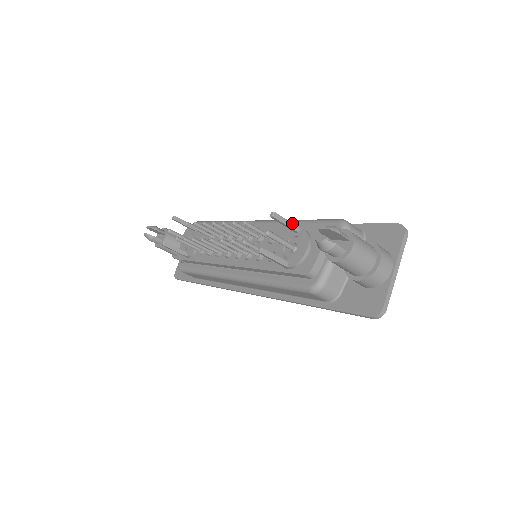
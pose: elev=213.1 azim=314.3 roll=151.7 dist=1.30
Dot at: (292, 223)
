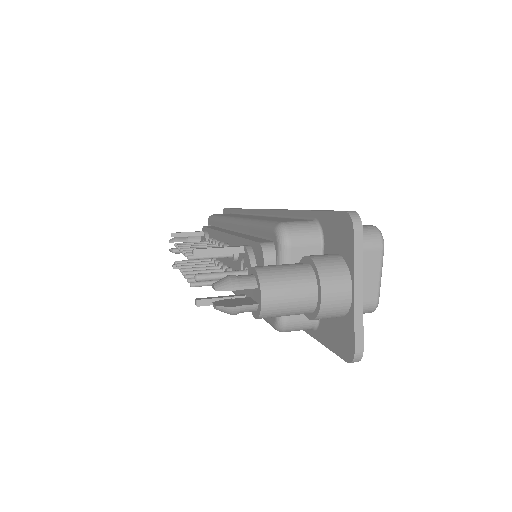
Dot at: (228, 247)
